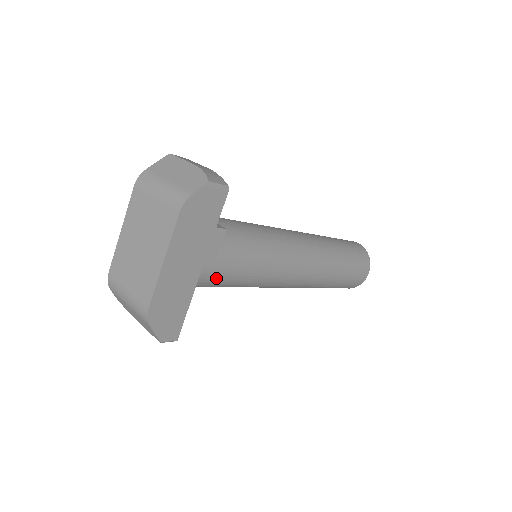
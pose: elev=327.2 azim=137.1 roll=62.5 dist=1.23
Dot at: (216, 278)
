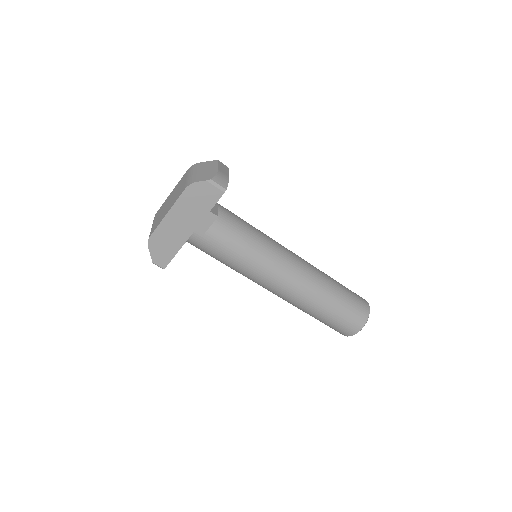
Dot at: (204, 246)
